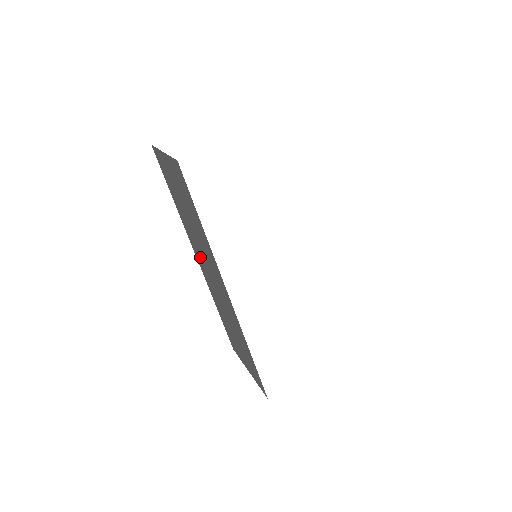
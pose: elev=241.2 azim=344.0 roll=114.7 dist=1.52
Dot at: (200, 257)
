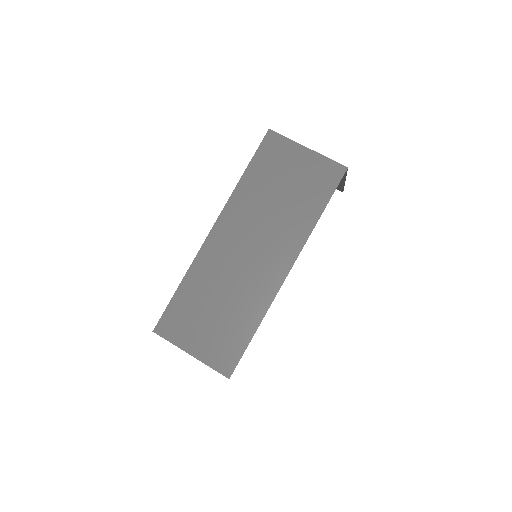
Dot at: (238, 229)
